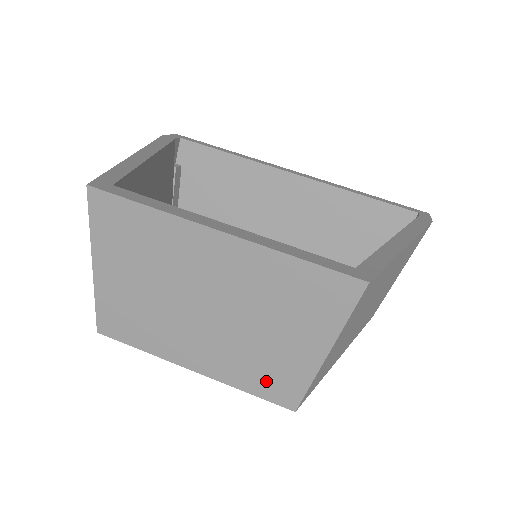
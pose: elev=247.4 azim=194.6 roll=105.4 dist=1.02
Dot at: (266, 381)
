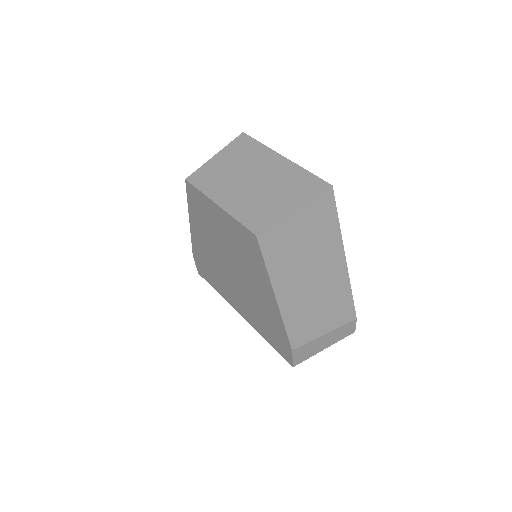
Dot at: (253, 217)
